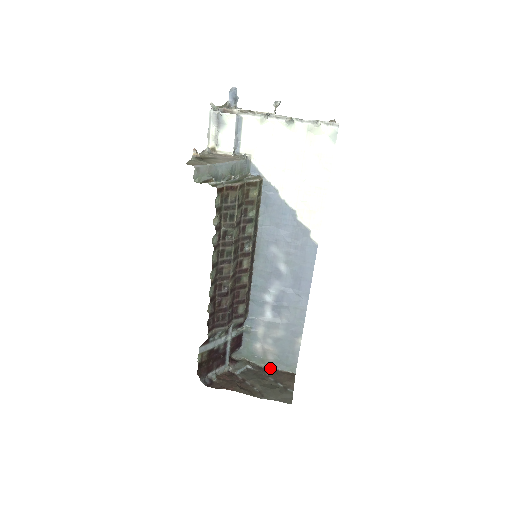
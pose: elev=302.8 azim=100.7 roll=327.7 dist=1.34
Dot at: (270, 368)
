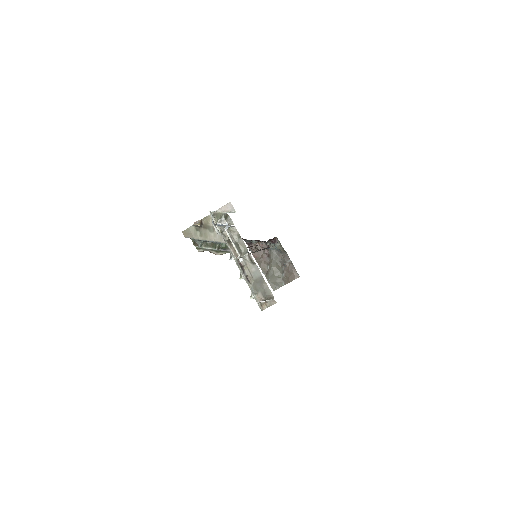
Dot at: (291, 261)
